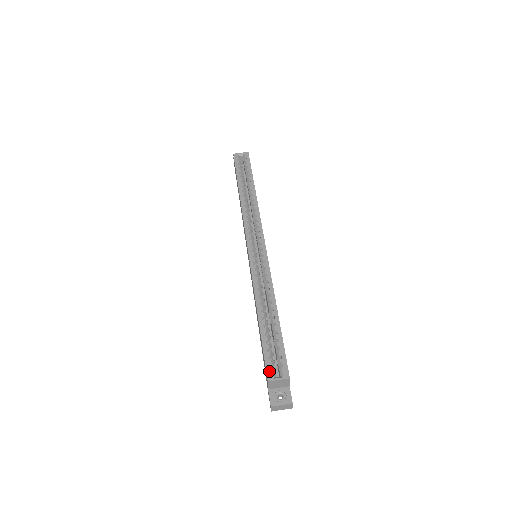
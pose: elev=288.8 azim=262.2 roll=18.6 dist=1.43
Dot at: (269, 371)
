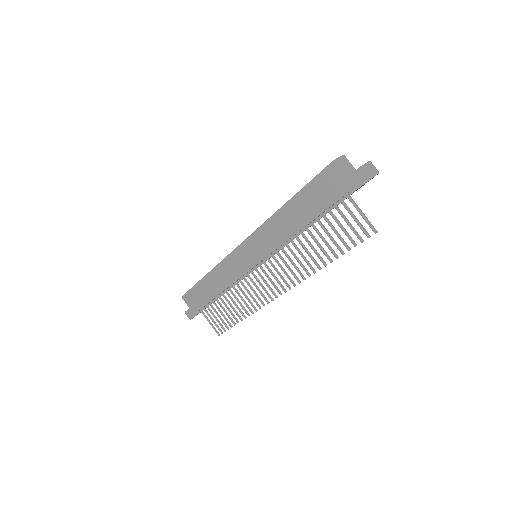
Dot at: (327, 166)
